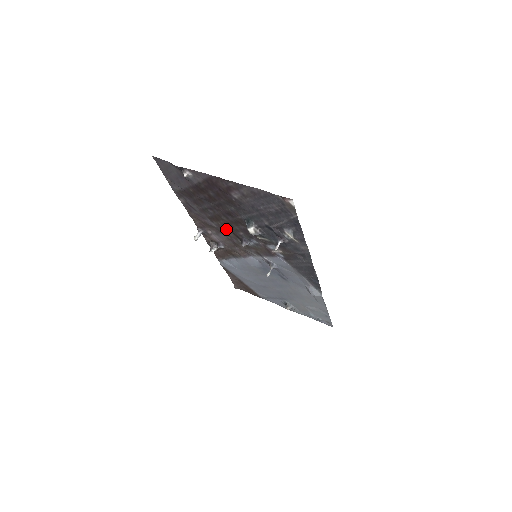
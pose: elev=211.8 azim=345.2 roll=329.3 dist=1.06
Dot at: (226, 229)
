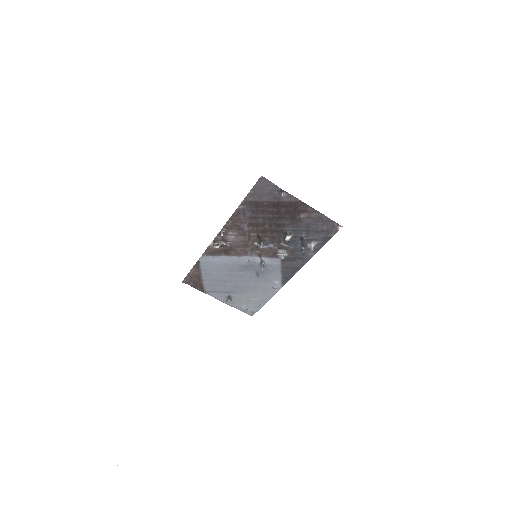
Dot at: (255, 234)
